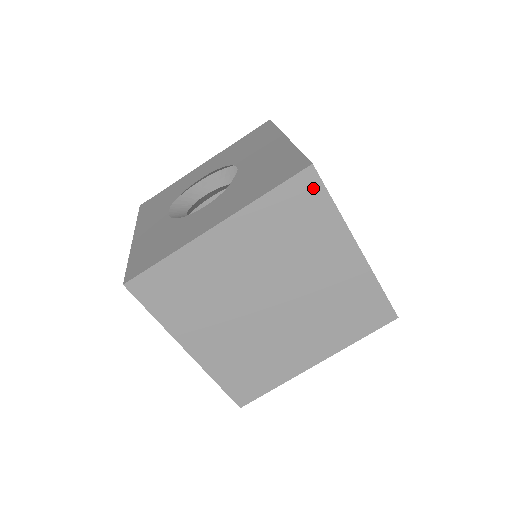
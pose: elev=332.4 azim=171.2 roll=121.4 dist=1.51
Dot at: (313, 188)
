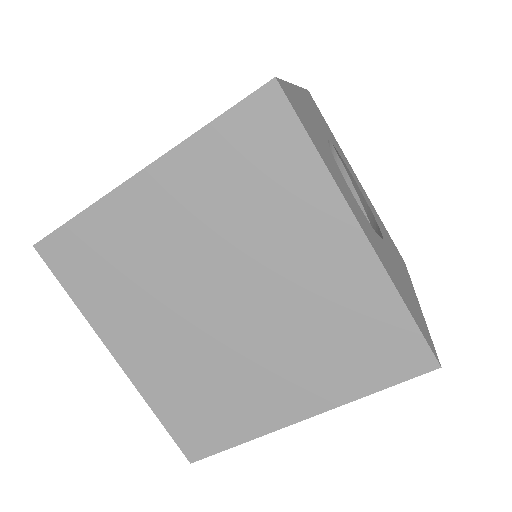
Dot at: (278, 119)
